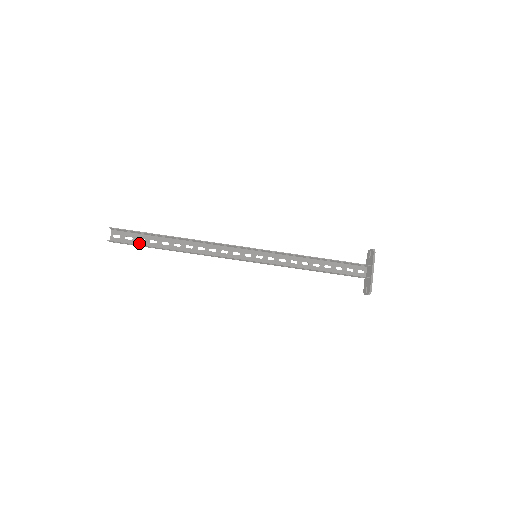
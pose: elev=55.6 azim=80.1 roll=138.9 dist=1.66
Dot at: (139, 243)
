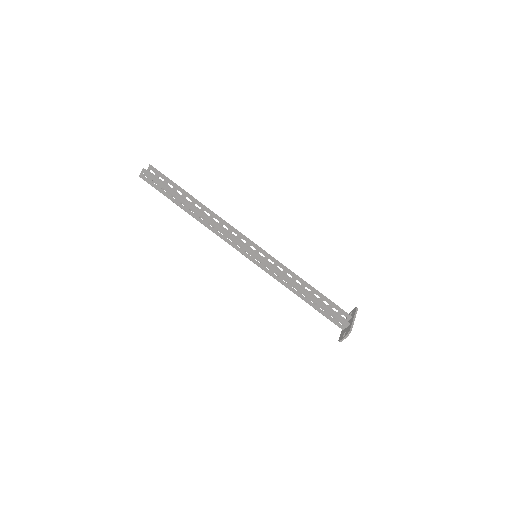
Dot at: (163, 192)
